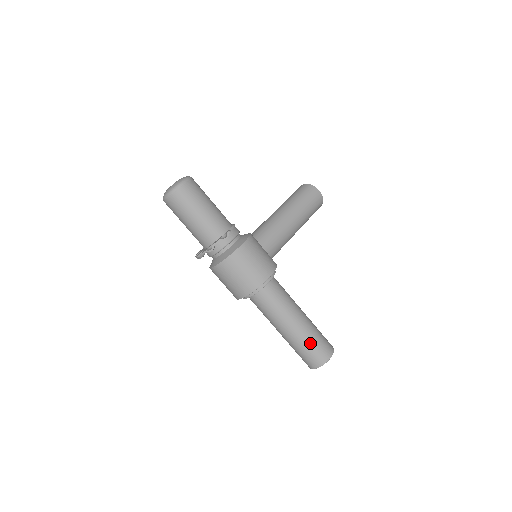
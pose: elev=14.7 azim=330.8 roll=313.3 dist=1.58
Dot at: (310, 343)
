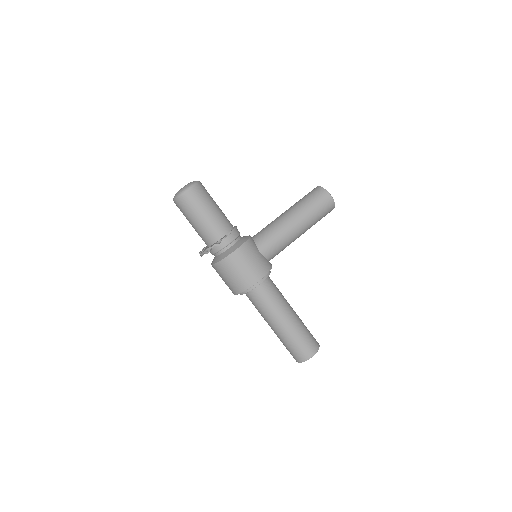
Dot at: (294, 341)
